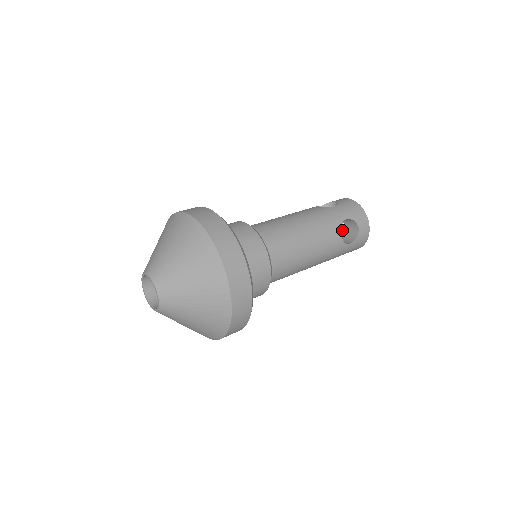
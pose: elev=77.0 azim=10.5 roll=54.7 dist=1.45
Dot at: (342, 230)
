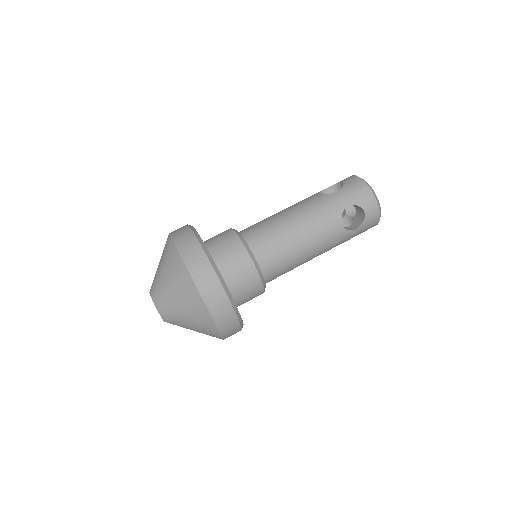
Dot at: occluded
